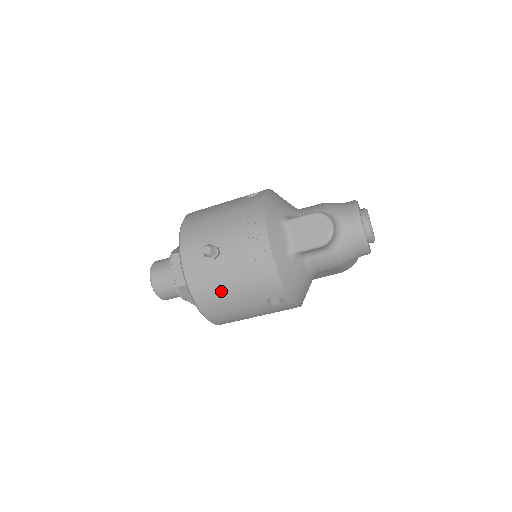
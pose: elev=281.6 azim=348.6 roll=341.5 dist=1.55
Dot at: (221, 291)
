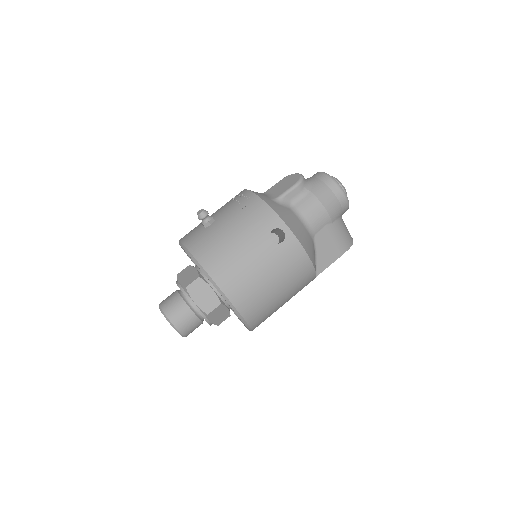
Dot at: (223, 244)
